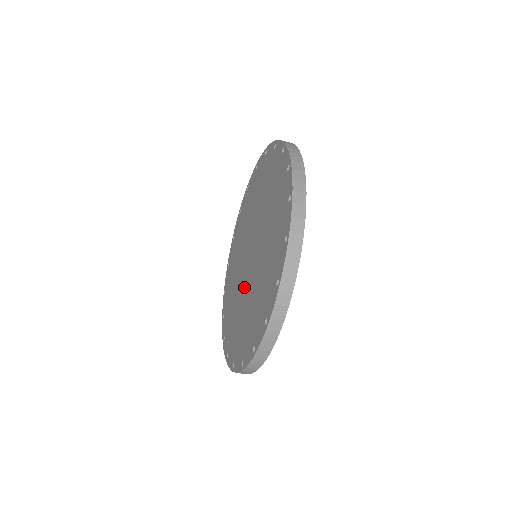
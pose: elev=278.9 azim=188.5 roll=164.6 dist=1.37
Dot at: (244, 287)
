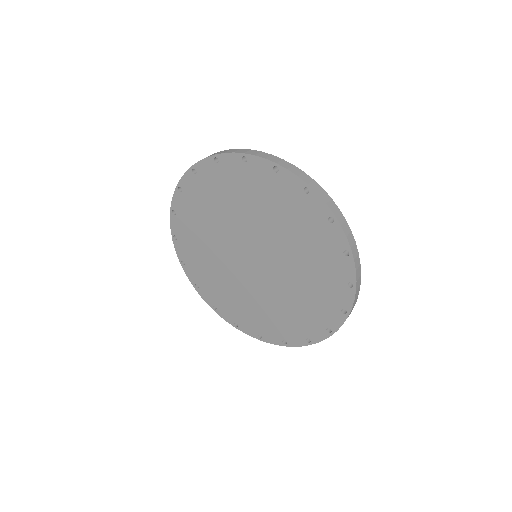
Dot at: (252, 283)
